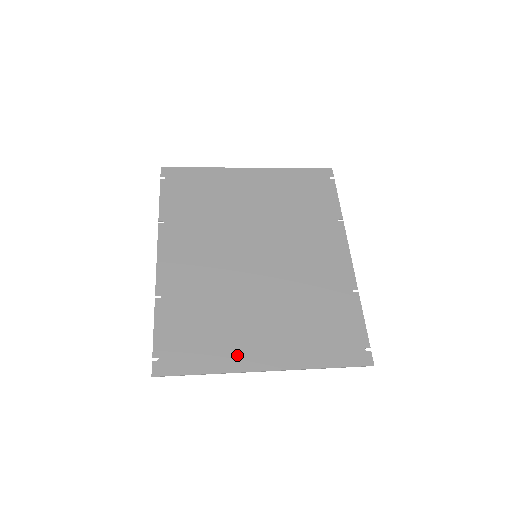
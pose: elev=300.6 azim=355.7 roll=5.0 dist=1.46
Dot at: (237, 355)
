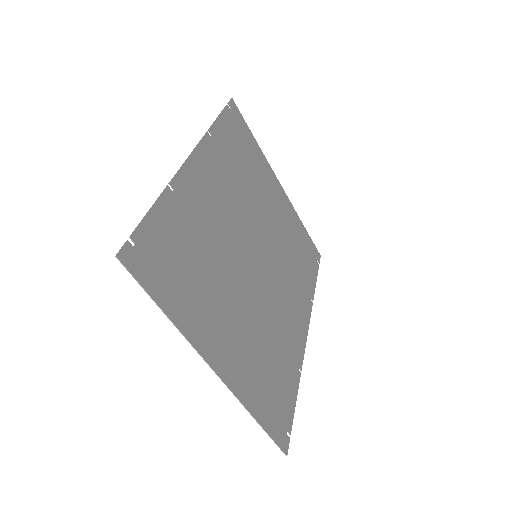
Dot at: (202, 328)
